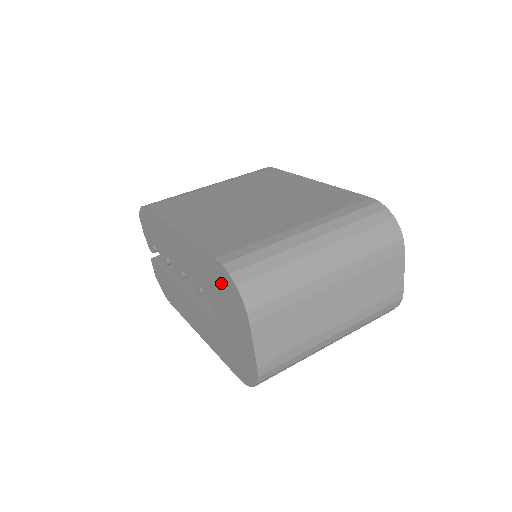
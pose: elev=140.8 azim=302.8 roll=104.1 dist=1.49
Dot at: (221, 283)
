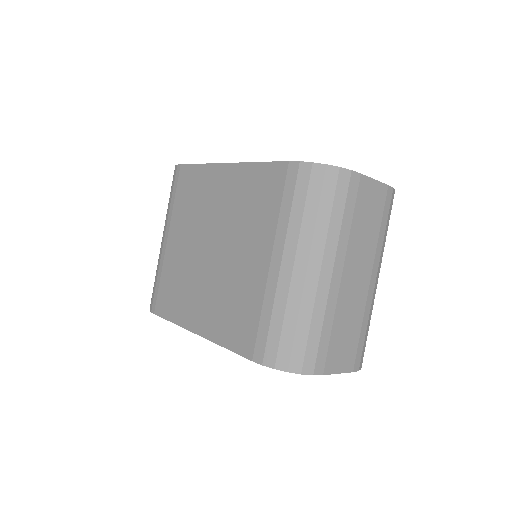
Dot at: occluded
